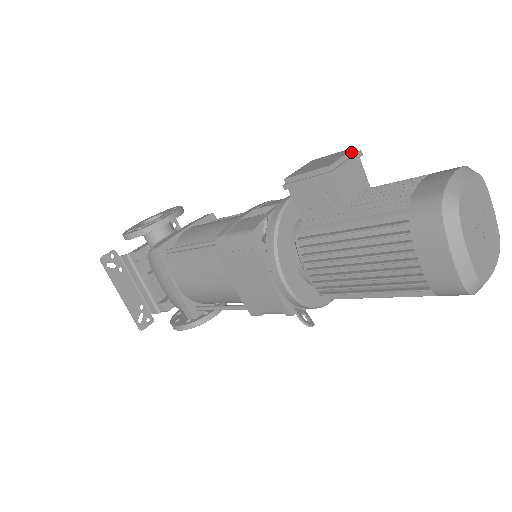
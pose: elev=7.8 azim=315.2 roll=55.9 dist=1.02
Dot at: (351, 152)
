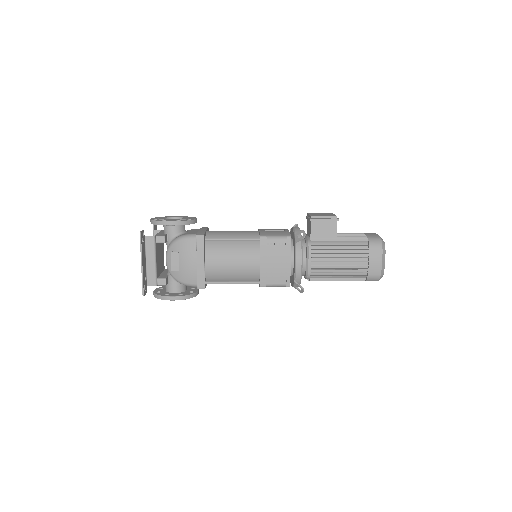
Dot at: occluded
